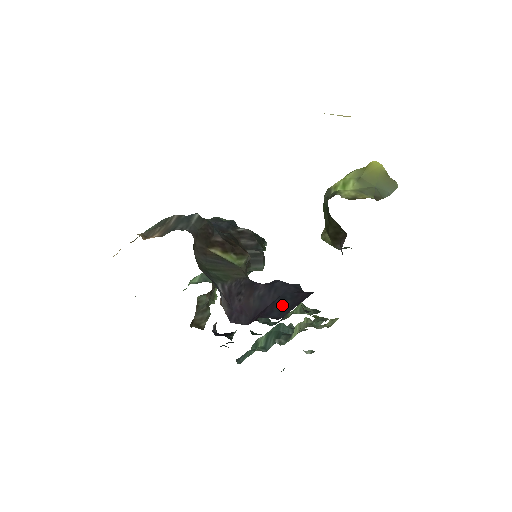
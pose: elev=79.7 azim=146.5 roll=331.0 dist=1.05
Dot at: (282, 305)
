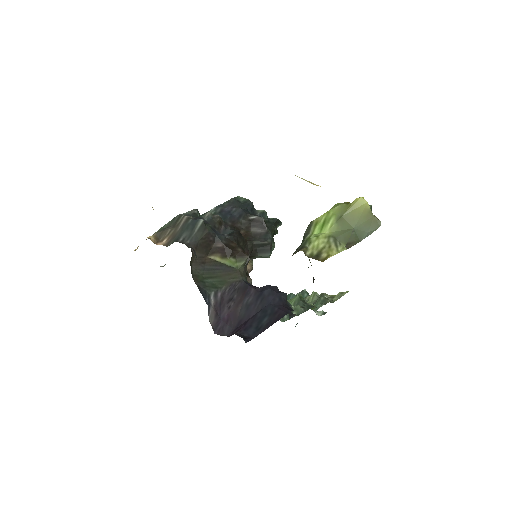
Dot at: (260, 321)
